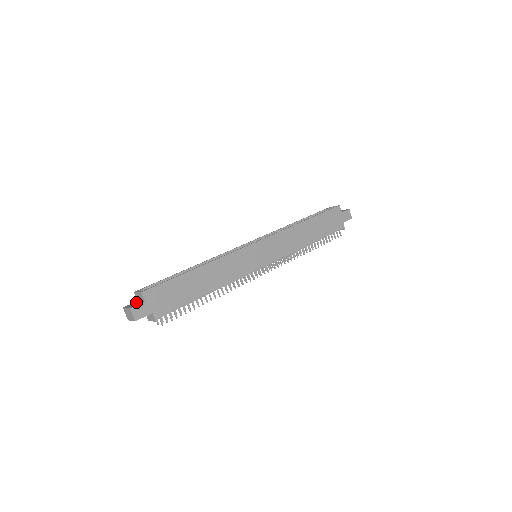
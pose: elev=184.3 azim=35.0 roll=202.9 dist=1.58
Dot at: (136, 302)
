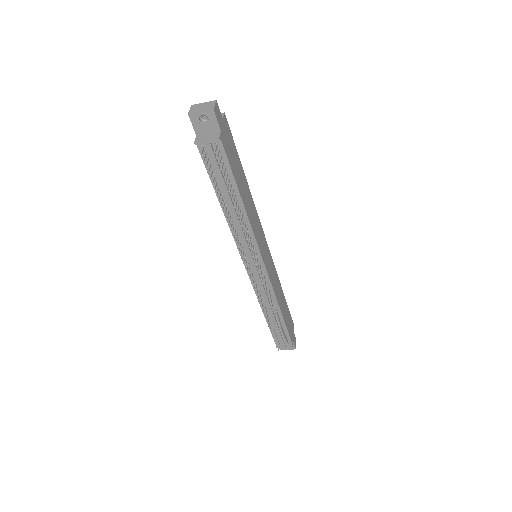
Dot at: occluded
